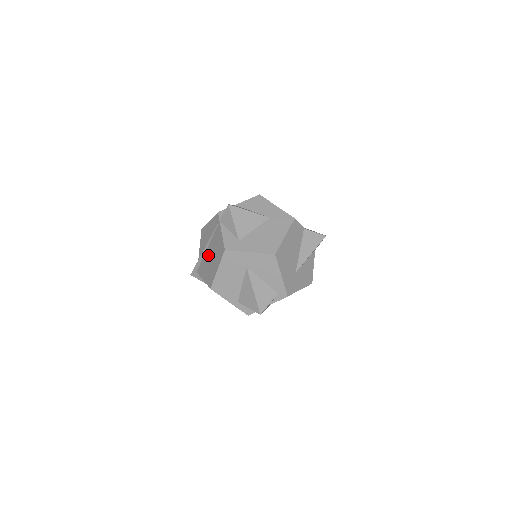
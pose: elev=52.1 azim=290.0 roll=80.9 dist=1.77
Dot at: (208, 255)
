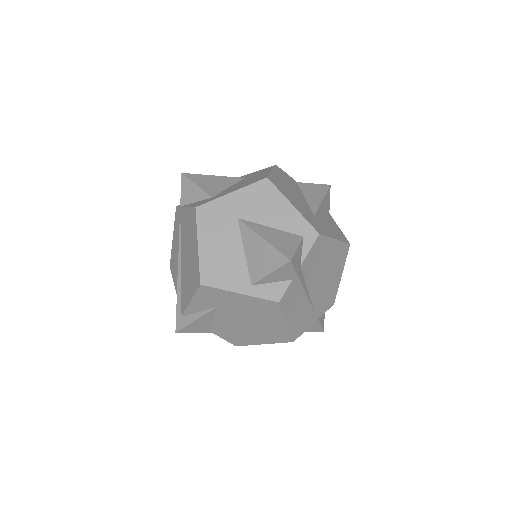
Dot at: (184, 264)
